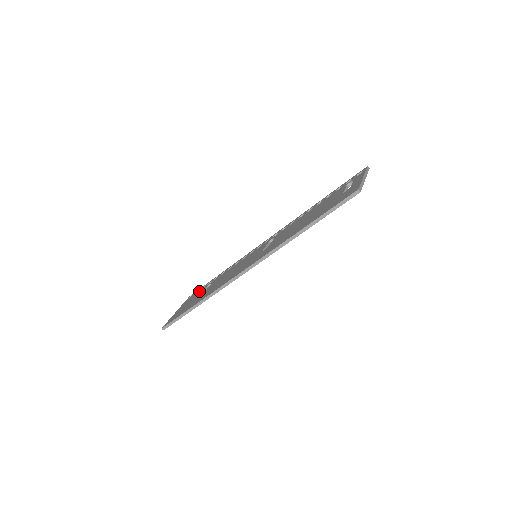
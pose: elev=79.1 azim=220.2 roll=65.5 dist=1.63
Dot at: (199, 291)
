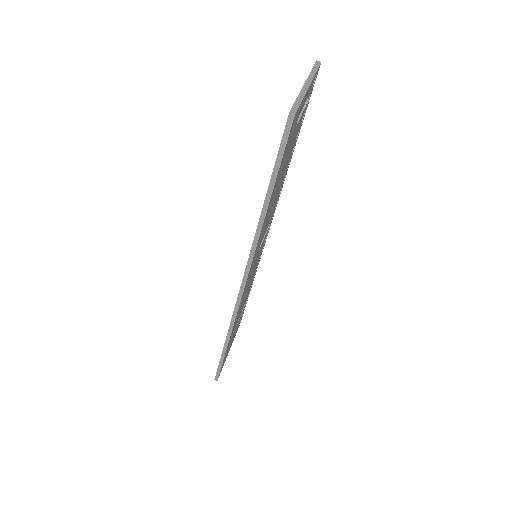
Dot at: occluded
